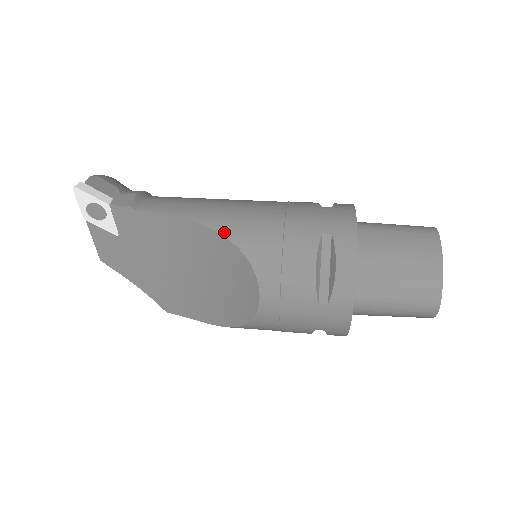
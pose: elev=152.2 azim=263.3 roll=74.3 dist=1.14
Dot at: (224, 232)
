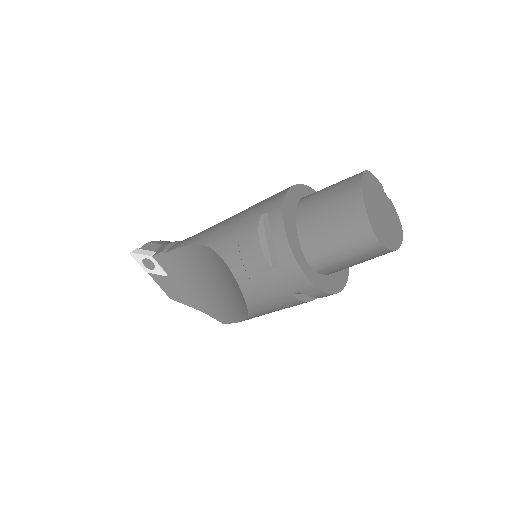
Dot at: (206, 243)
